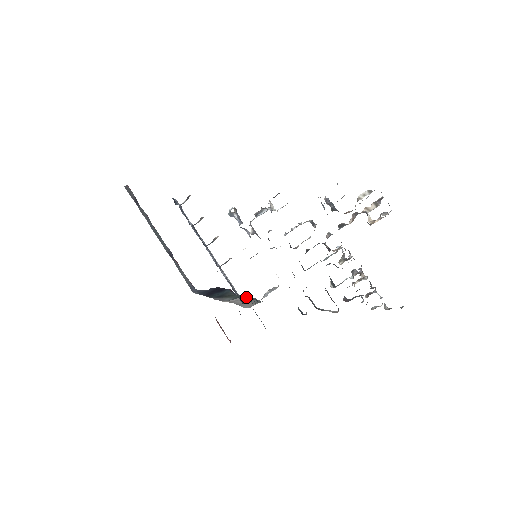
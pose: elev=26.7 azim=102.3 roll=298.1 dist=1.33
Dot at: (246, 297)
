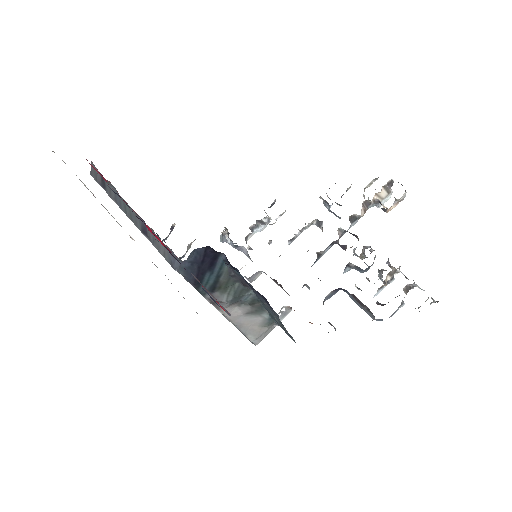
Dot at: occluded
